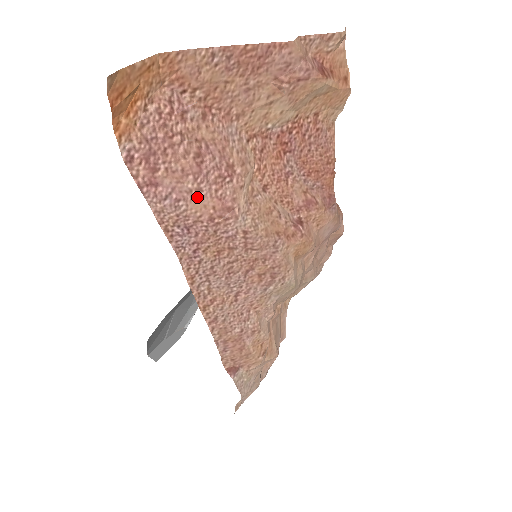
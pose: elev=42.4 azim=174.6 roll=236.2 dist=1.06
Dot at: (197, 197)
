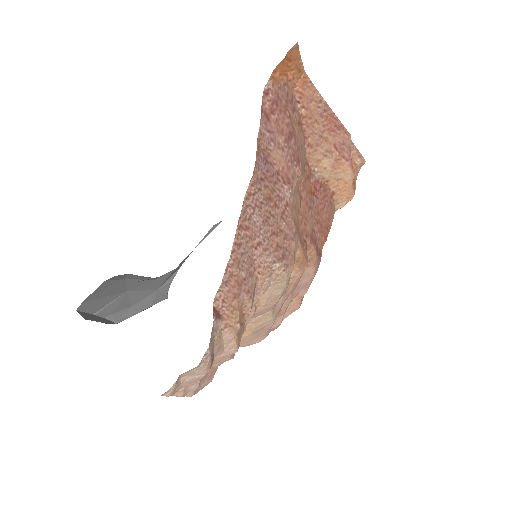
Dot at: (280, 151)
